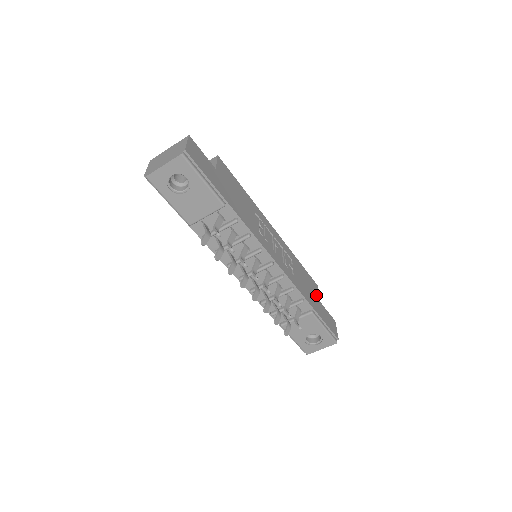
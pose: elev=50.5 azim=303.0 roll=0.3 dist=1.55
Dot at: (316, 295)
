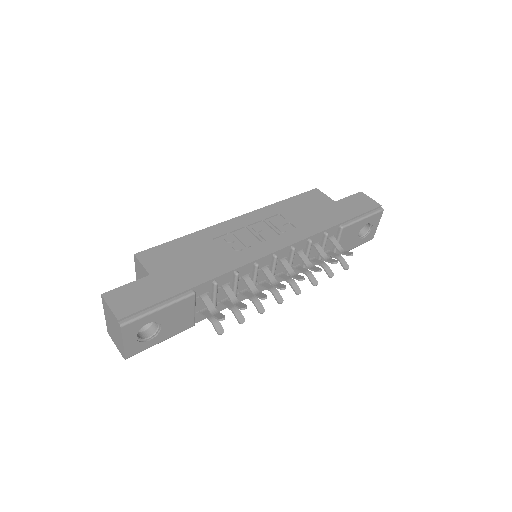
Dot at: (326, 202)
